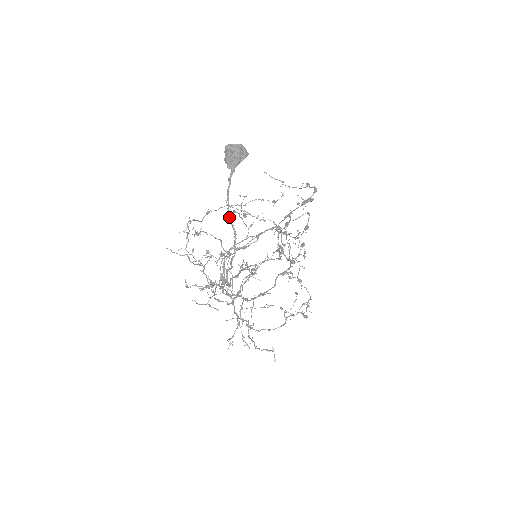
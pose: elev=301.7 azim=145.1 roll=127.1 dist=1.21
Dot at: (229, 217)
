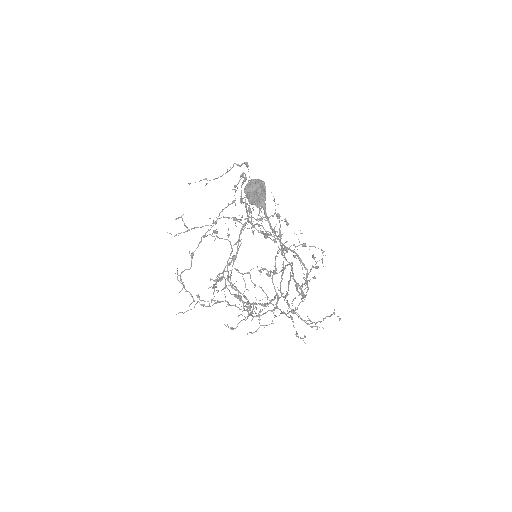
Dot at: (284, 246)
